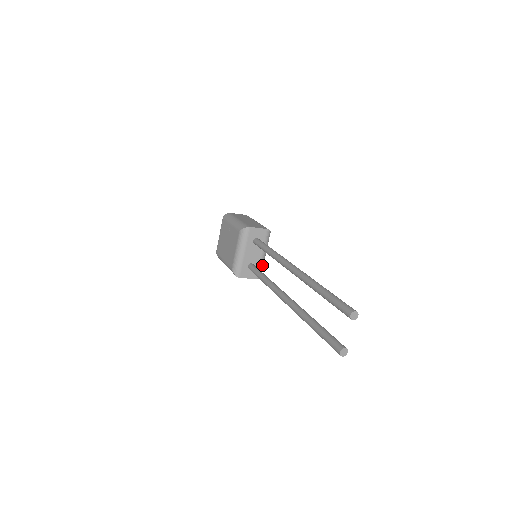
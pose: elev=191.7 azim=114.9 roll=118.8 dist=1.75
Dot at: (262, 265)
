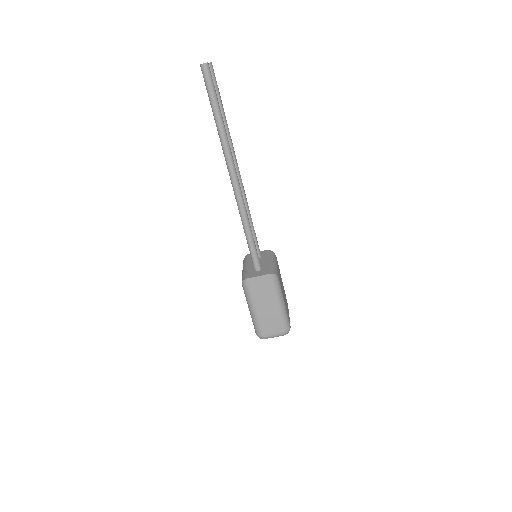
Dot at: (273, 268)
